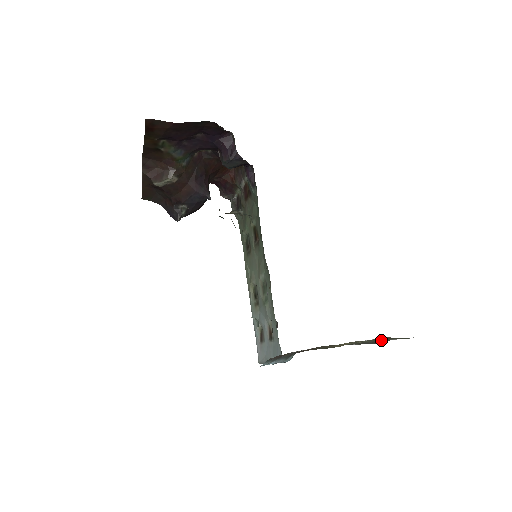
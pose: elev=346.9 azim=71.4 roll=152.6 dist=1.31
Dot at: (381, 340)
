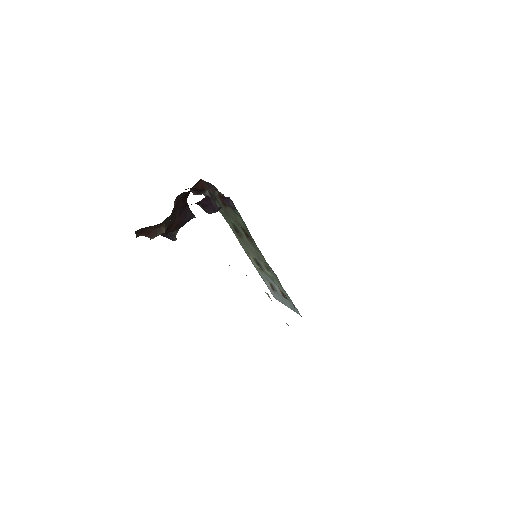
Dot at: occluded
